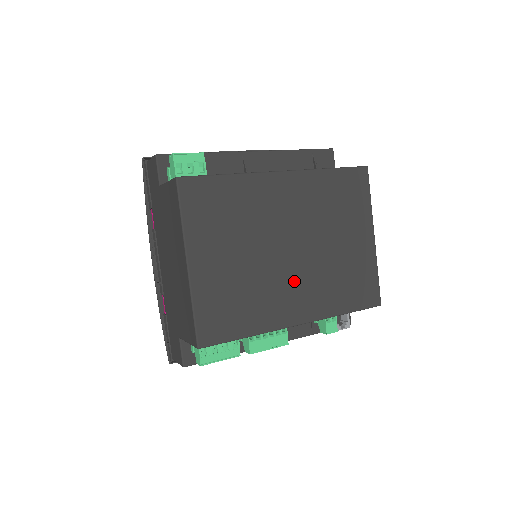
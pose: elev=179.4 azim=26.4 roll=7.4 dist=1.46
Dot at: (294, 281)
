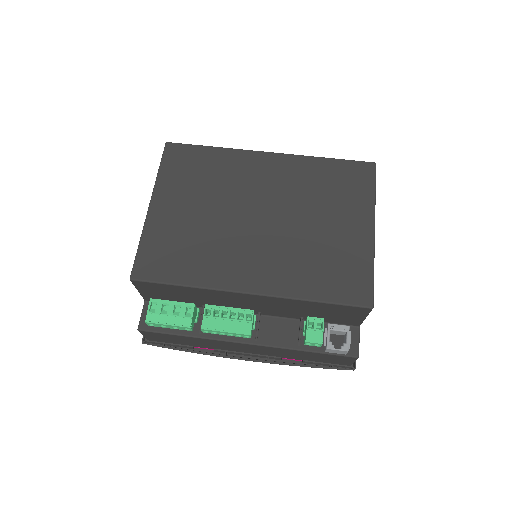
Dot at: (255, 248)
